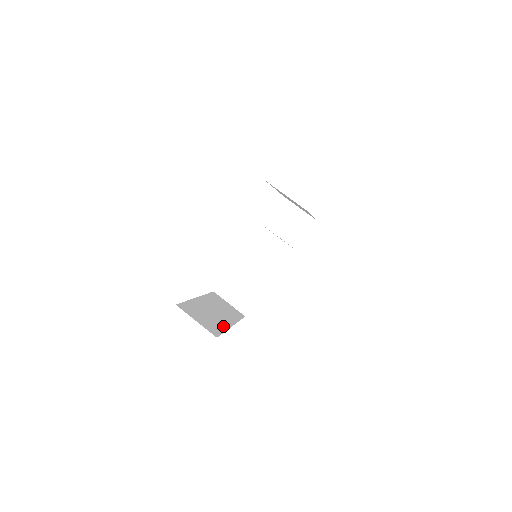
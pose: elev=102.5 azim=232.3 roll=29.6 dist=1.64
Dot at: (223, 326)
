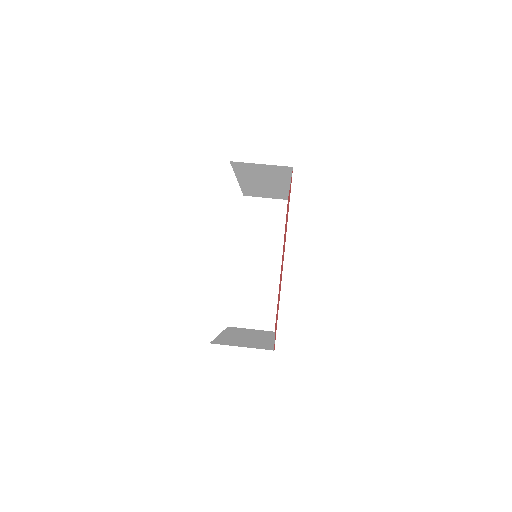
Dot at: (267, 342)
